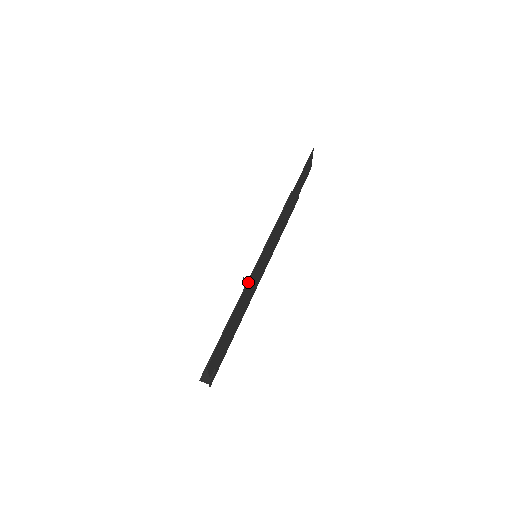
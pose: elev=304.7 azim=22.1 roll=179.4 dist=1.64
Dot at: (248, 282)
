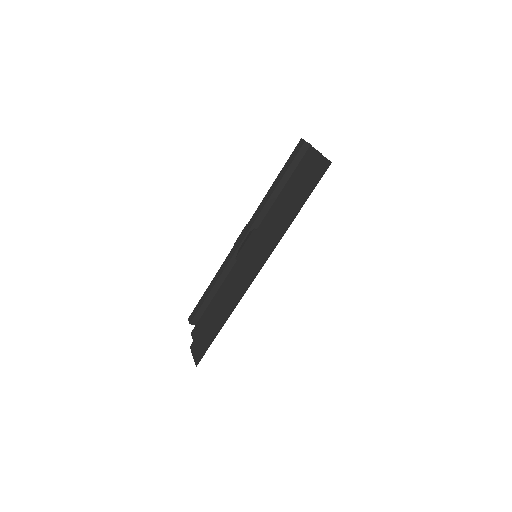
Dot at: occluded
